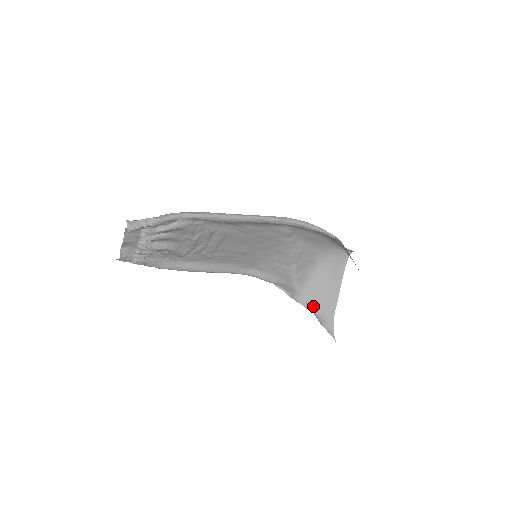
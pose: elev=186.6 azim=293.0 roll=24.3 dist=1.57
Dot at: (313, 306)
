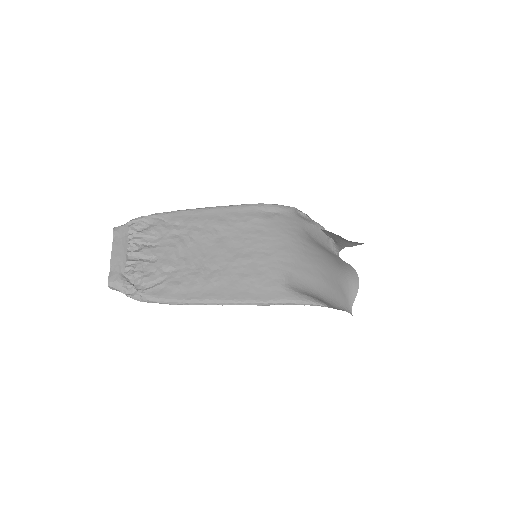
Dot at: (329, 235)
